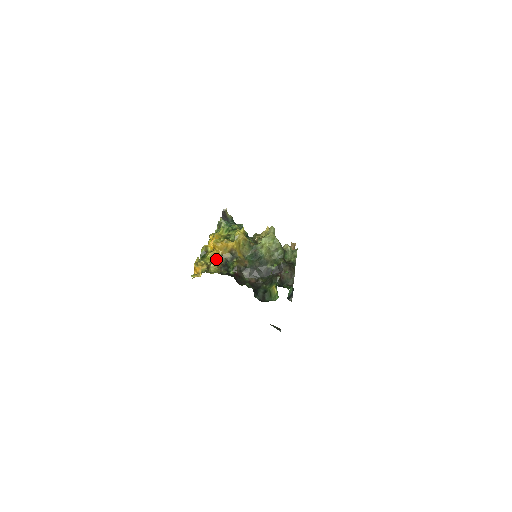
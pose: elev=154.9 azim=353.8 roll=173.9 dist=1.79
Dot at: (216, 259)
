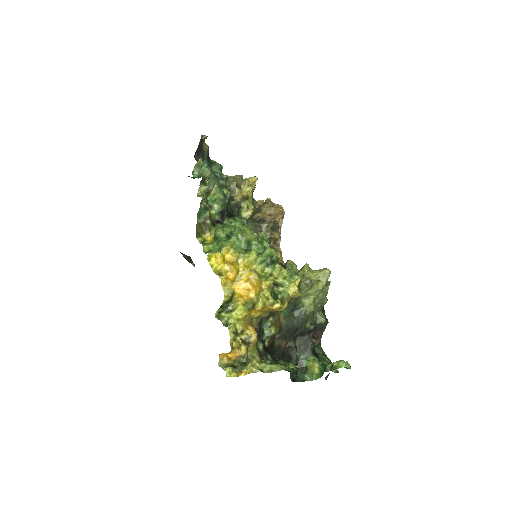
Dot at: (252, 326)
